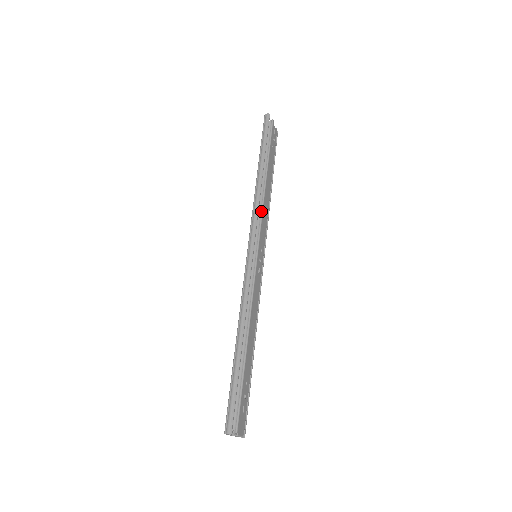
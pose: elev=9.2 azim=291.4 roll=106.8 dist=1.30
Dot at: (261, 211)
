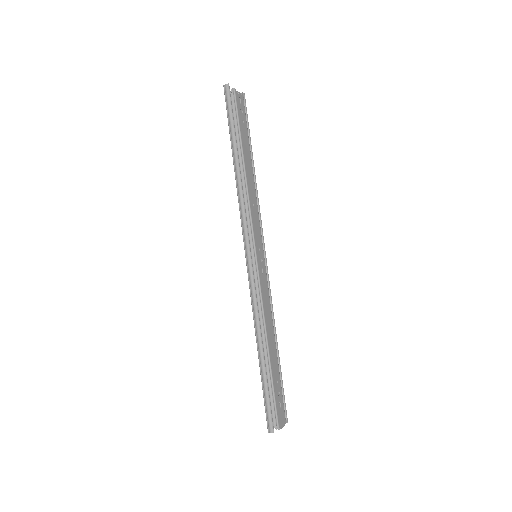
Dot at: (248, 208)
